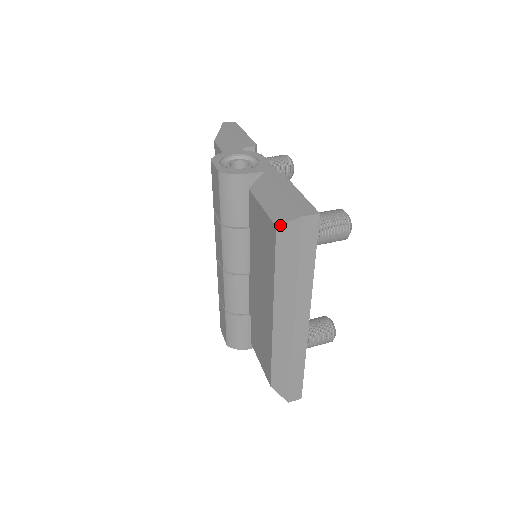
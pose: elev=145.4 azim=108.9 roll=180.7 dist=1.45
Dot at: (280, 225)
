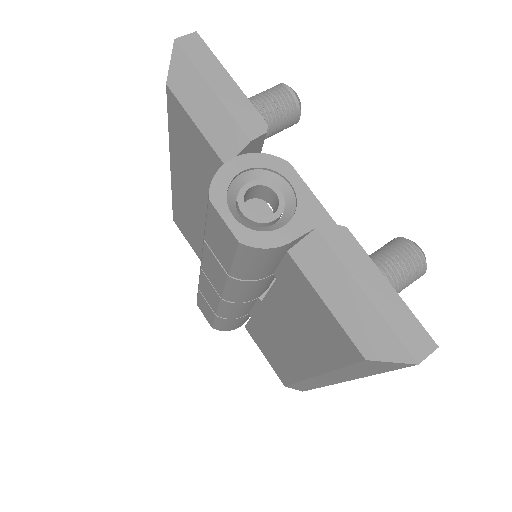
Dot at: (374, 361)
